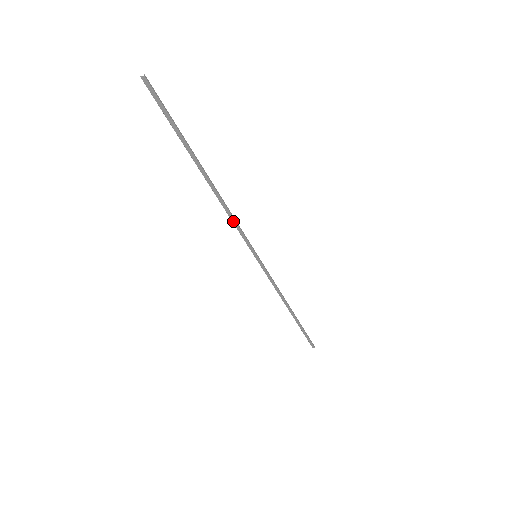
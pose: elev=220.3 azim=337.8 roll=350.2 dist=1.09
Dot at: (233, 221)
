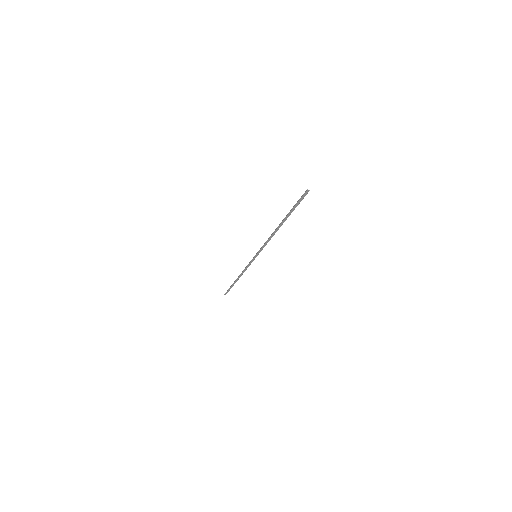
Dot at: (267, 242)
